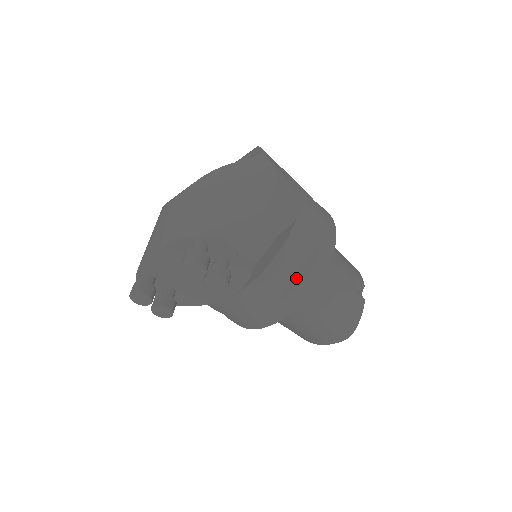
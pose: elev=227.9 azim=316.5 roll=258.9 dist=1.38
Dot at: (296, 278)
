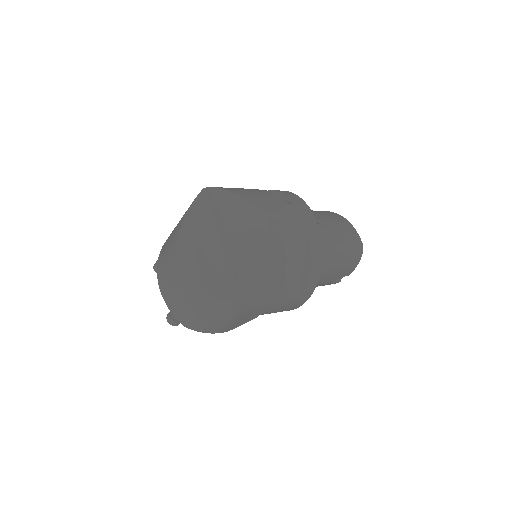
Dot at: occluded
